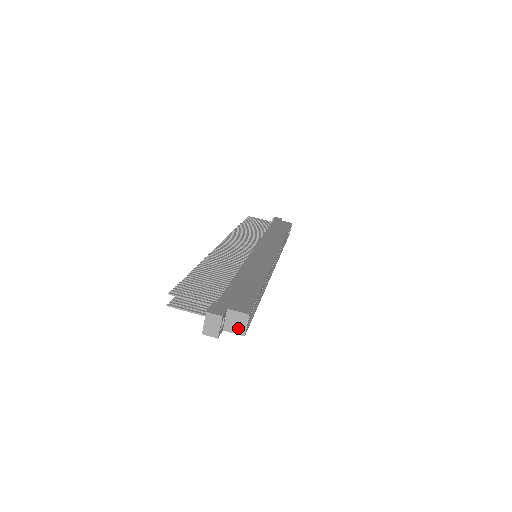
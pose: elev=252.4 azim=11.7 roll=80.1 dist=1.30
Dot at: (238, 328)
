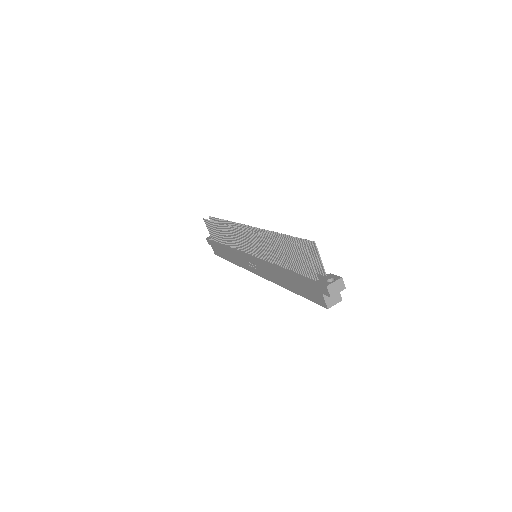
Dot at: (330, 301)
